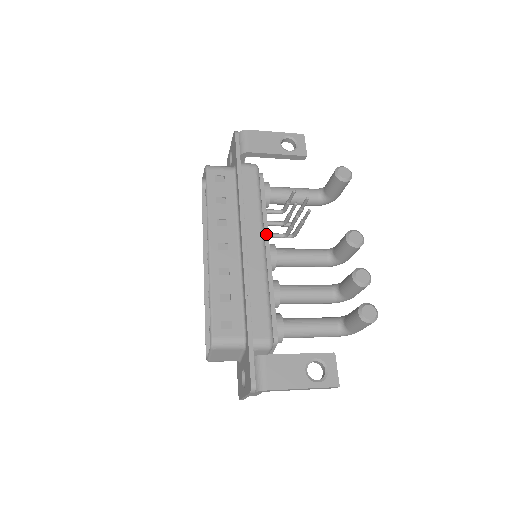
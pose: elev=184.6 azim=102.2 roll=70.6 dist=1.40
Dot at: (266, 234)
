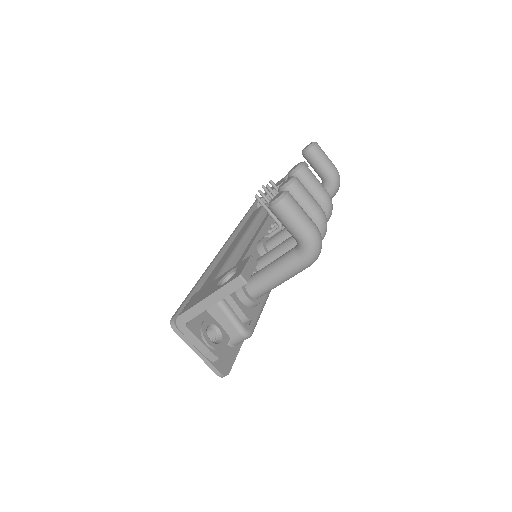
Dot at: (257, 233)
